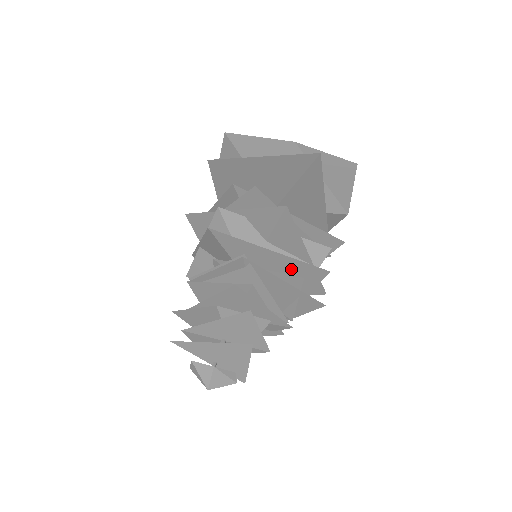
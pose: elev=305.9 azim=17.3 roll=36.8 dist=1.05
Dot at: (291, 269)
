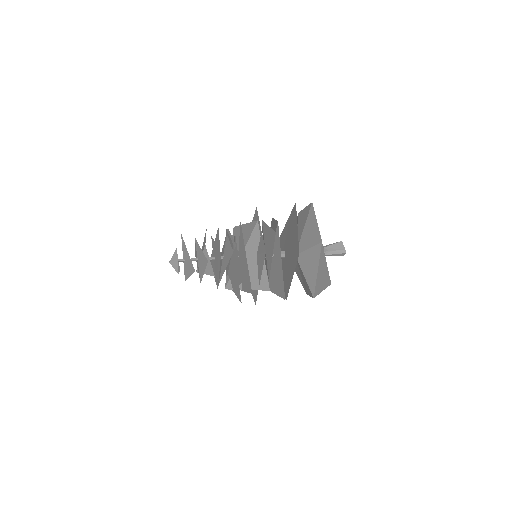
Dot at: (247, 274)
